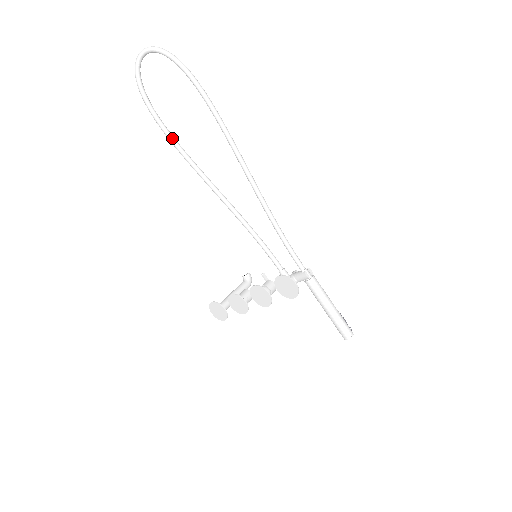
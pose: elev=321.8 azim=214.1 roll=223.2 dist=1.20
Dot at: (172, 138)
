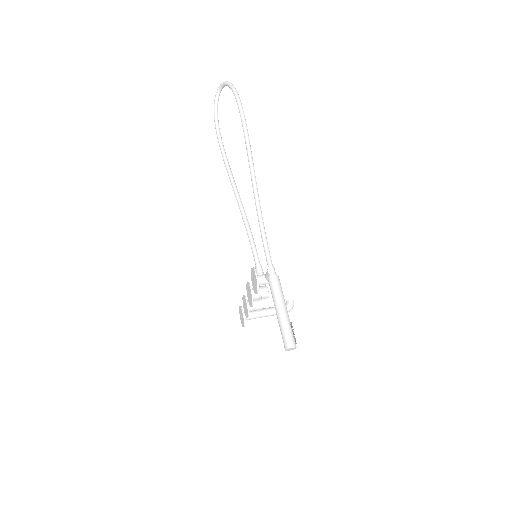
Dot at: (221, 147)
